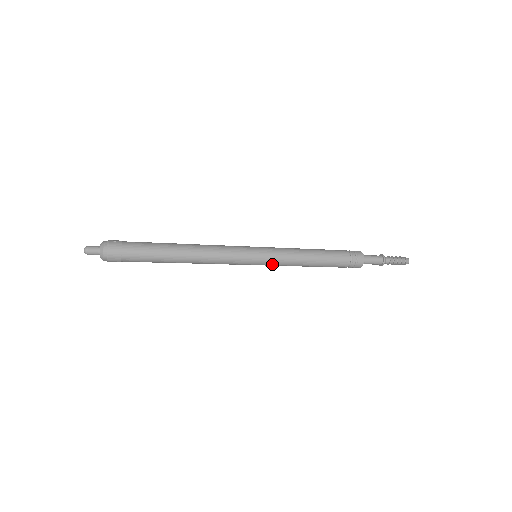
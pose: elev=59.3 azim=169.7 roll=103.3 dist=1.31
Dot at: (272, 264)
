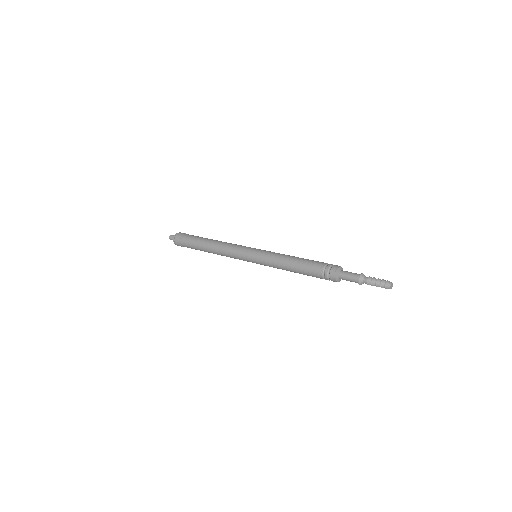
Dot at: (262, 263)
